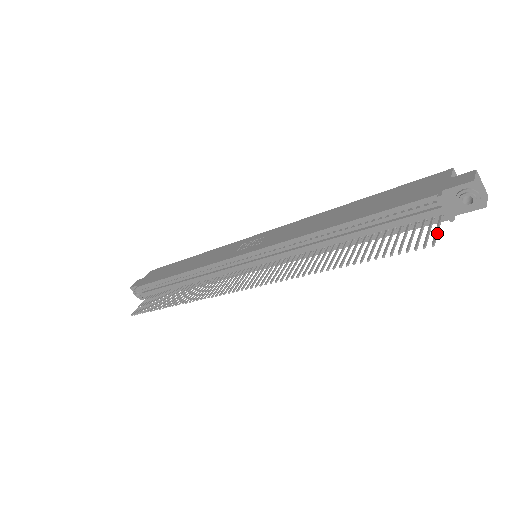
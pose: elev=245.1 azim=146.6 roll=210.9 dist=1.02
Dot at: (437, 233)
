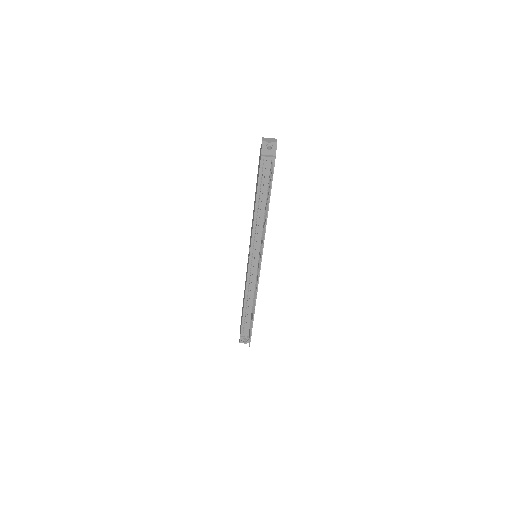
Dot at: (272, 167)
